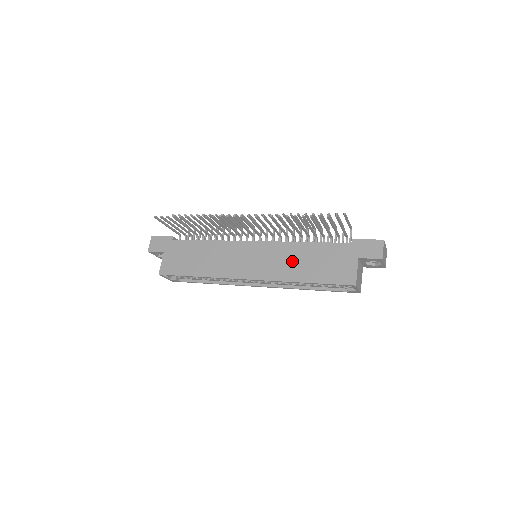
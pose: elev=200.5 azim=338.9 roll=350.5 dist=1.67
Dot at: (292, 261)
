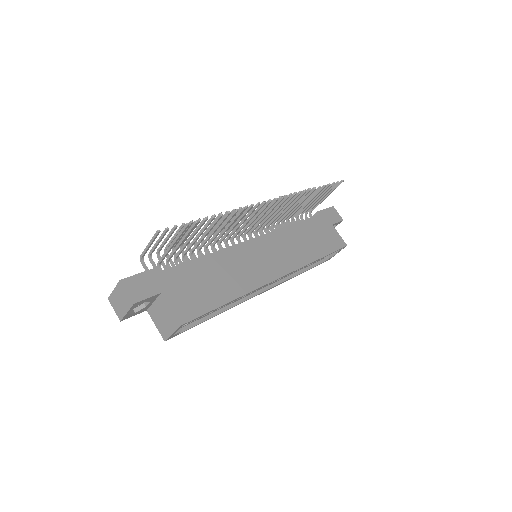
Dot at: (298, 244)
